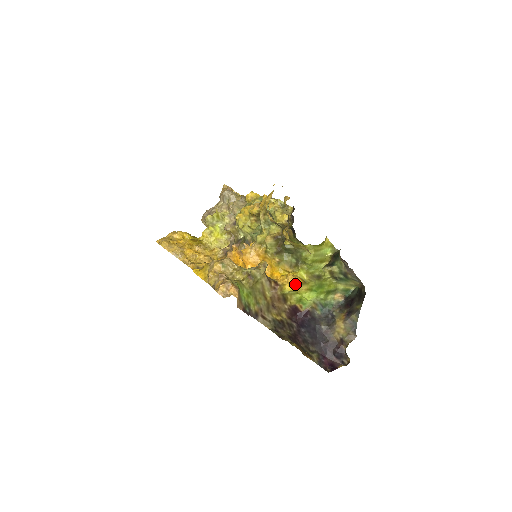
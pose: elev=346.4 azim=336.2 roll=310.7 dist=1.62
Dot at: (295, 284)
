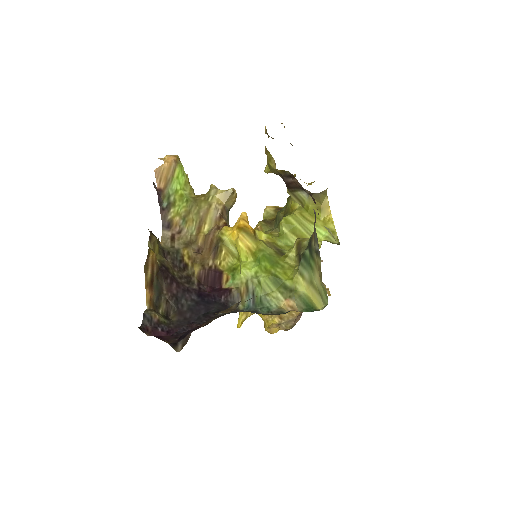
Dot at: (240, 226)
